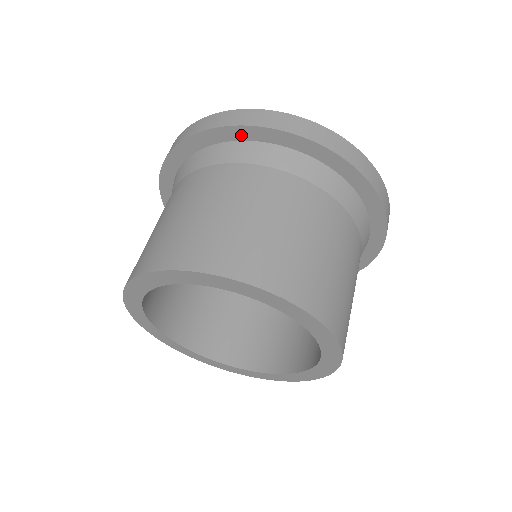
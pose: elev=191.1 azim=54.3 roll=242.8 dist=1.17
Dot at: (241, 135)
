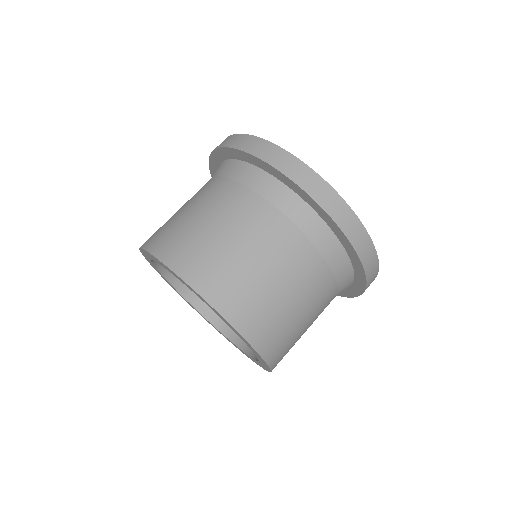
Dot at: (224, 155)
